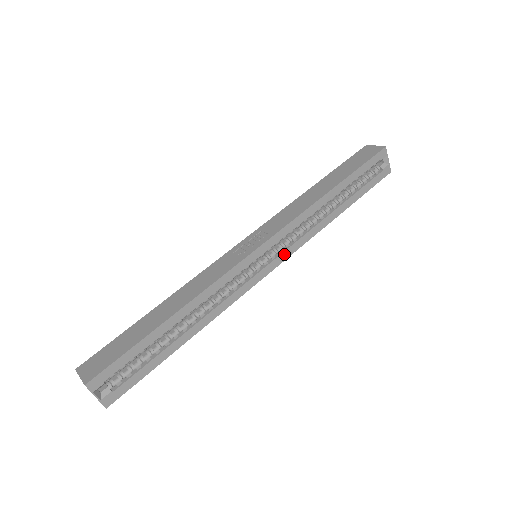
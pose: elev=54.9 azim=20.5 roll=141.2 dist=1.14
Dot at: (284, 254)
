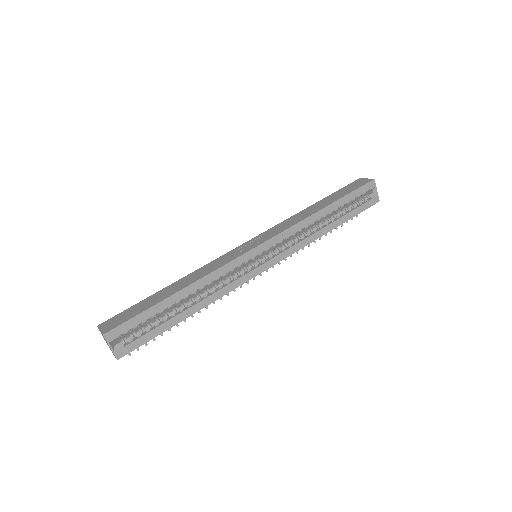
Dot at: (280, 256)
